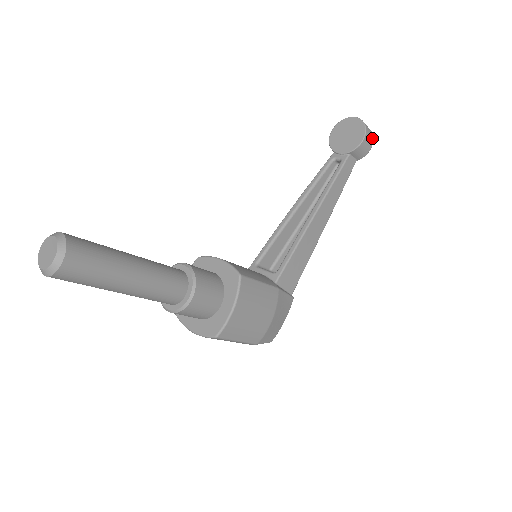
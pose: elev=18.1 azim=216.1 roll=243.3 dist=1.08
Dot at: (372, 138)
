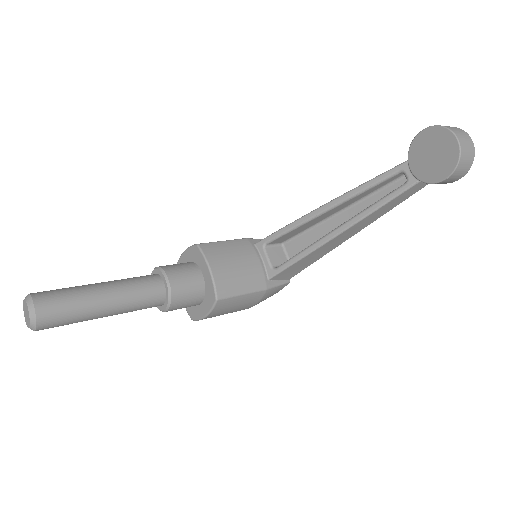
Dot at: (465, 172)
